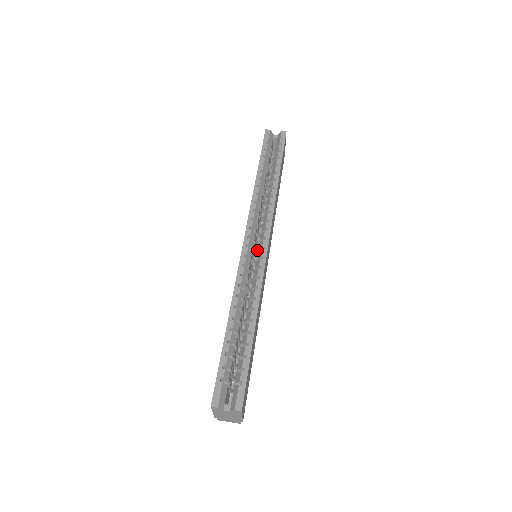
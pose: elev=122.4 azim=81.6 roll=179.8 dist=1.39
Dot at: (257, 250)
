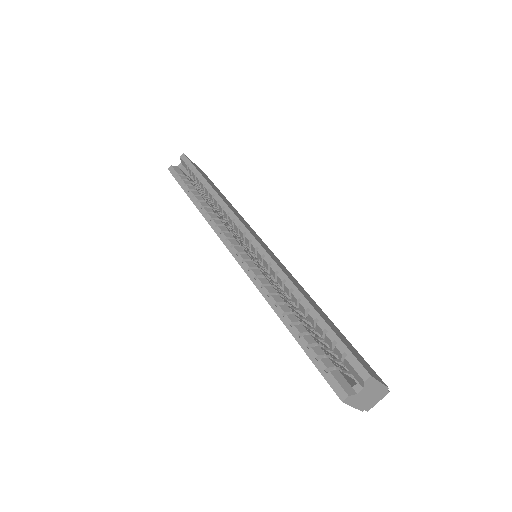
Dot at: occluded
